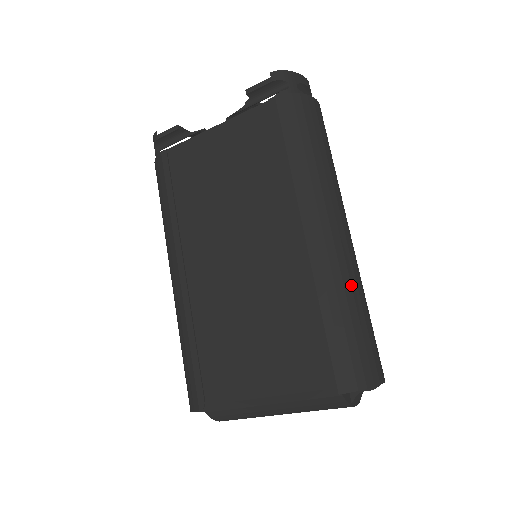
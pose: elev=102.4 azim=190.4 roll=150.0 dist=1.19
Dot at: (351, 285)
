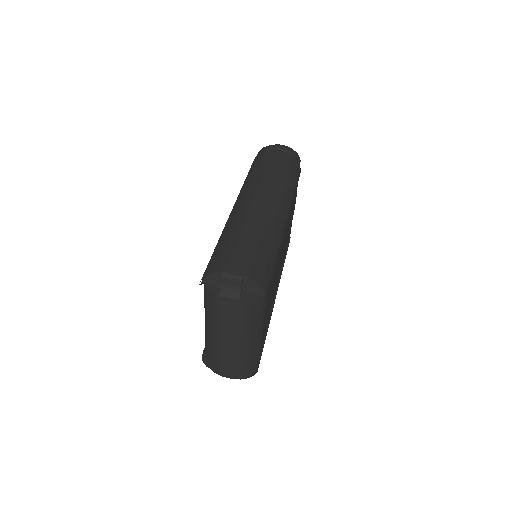
Dot at: (237, 223)
